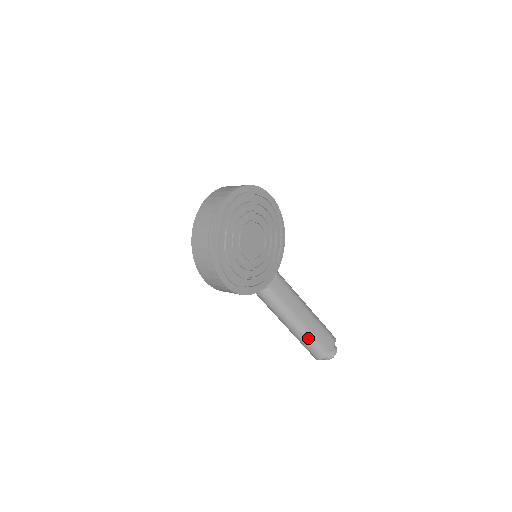
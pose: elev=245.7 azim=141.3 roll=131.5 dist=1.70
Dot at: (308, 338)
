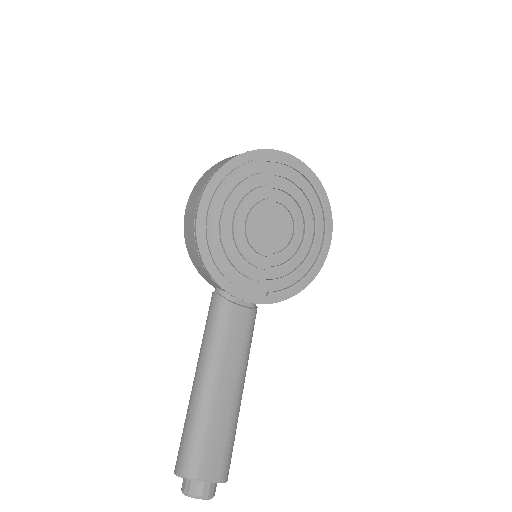
Dot at: (199, 418)
